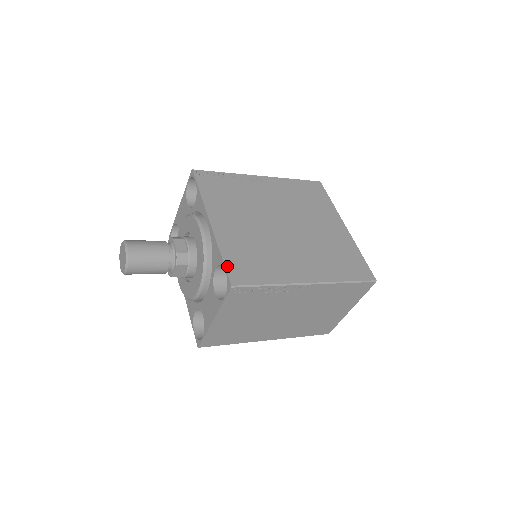
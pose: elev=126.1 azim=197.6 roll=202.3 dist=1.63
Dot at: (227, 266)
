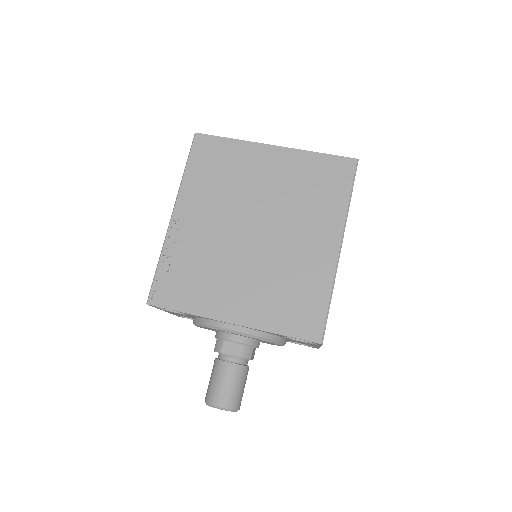
Dot at: (296, 336)
